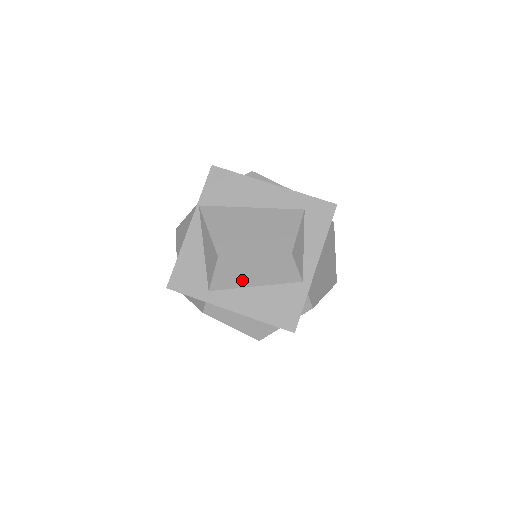
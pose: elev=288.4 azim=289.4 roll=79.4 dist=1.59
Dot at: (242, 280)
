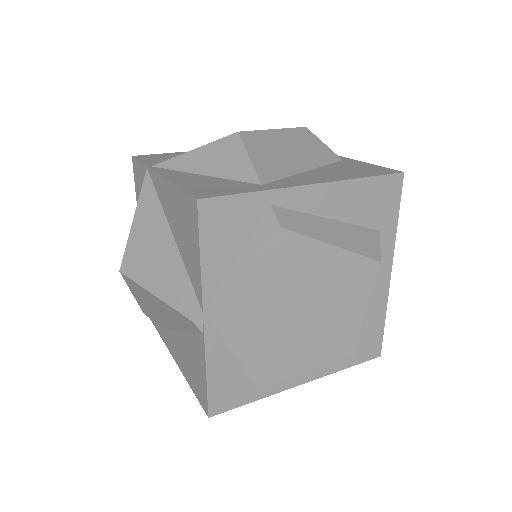
Dot at: (287, 164)
